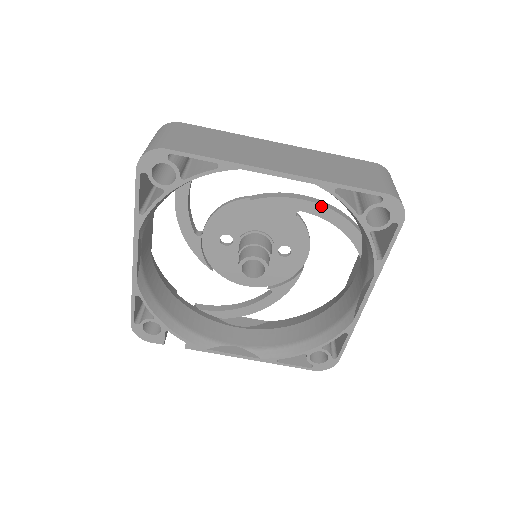
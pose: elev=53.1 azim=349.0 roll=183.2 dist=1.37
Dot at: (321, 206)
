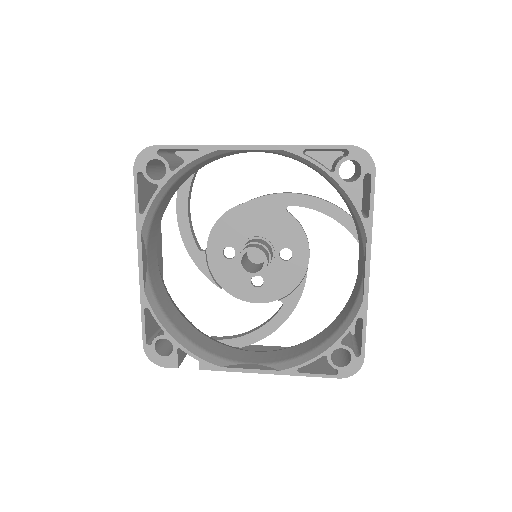
Dot at: (307, 196)
